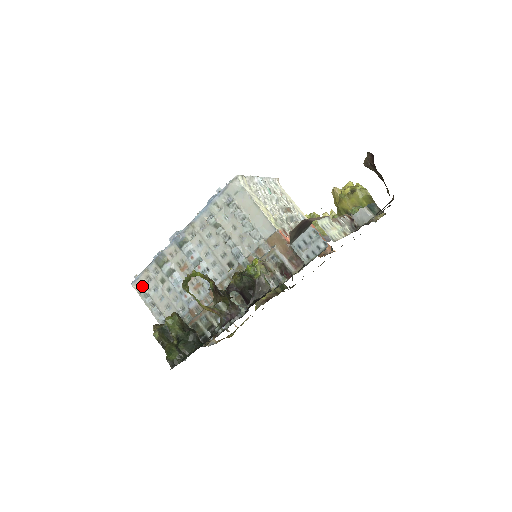
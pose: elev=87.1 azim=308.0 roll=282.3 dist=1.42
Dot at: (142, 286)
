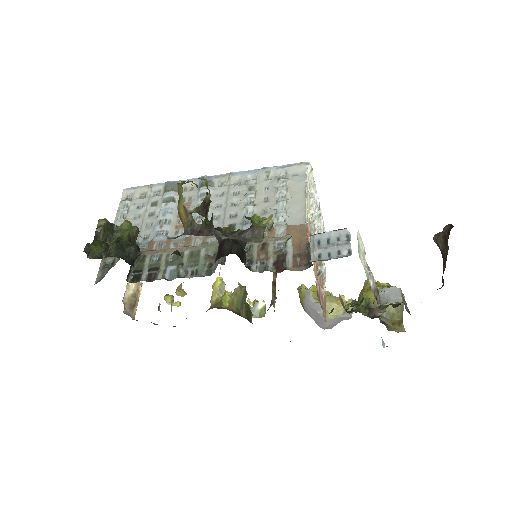
Dot at: (131, 198)
